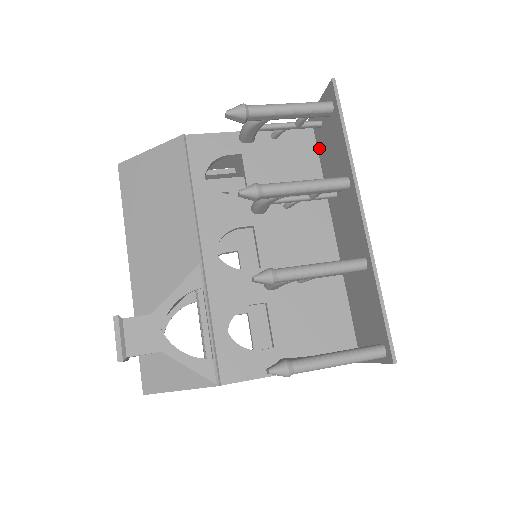
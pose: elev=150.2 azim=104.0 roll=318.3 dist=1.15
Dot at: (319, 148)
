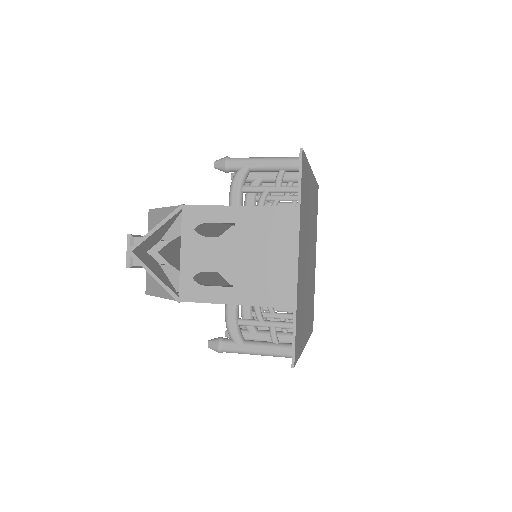
Dot at: occluded
